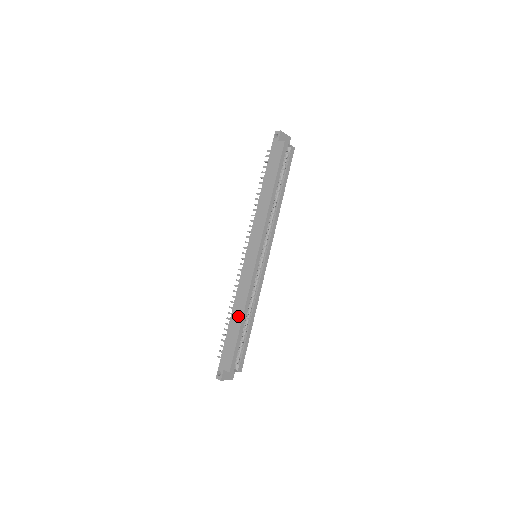
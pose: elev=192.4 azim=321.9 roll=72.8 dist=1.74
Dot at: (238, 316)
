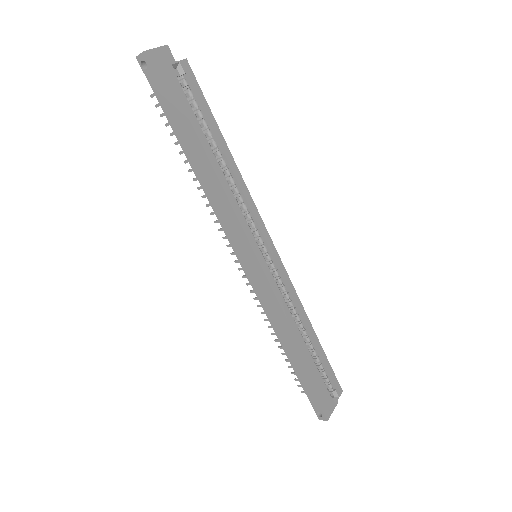
Dot at: (292, 346)
